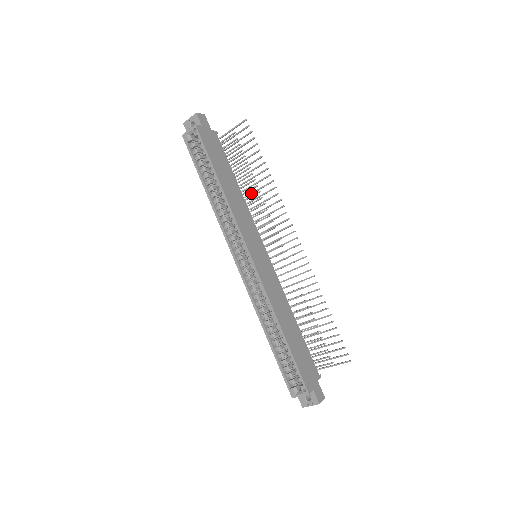
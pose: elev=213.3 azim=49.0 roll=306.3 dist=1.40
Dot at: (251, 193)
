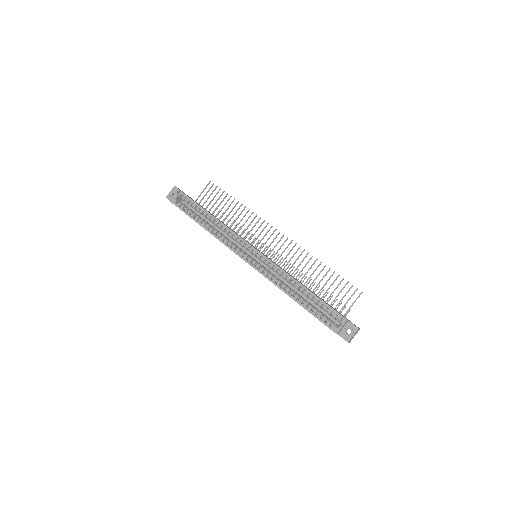
Dot at: (232, 223)
